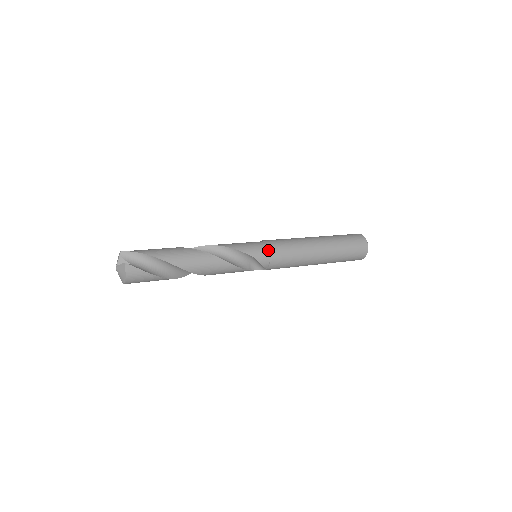
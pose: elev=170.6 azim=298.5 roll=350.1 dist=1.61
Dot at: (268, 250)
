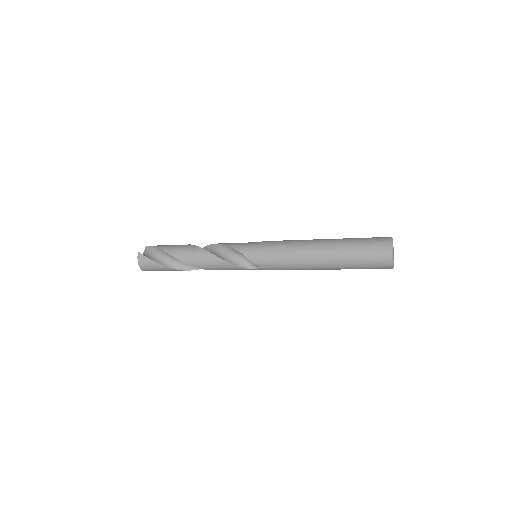
Dot at: (259, 248)
